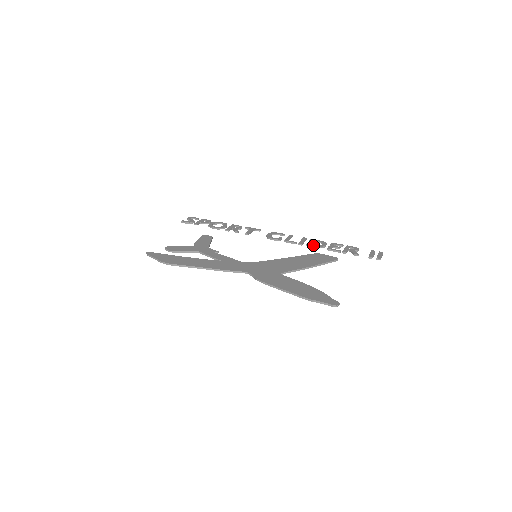
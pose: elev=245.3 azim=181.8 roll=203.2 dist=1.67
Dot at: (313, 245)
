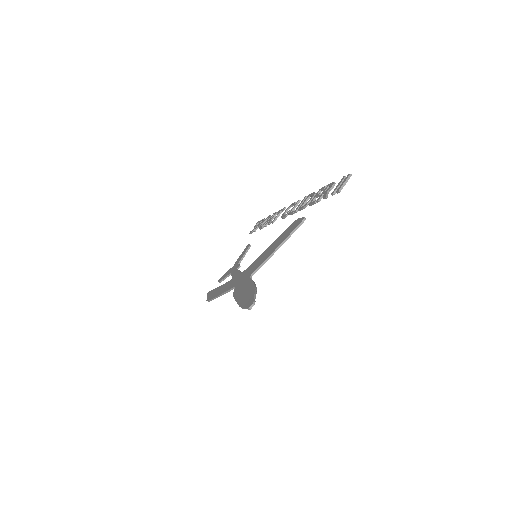
Dot at: (301, 207)
